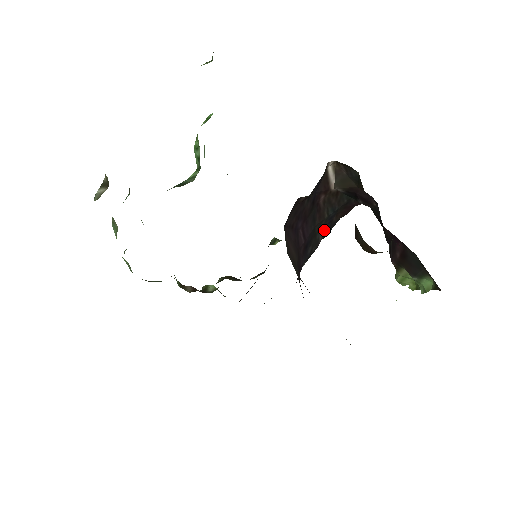
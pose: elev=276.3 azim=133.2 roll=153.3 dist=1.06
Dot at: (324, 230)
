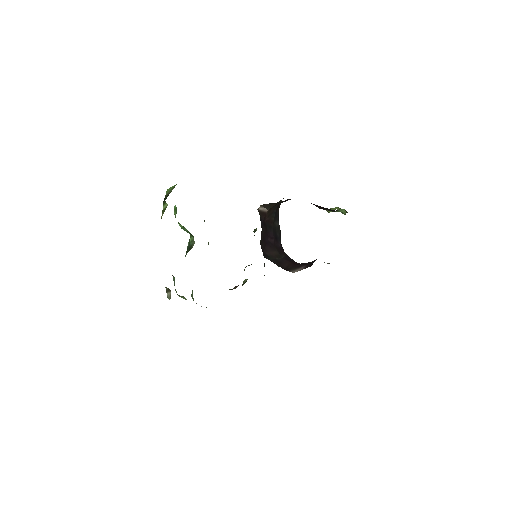
Dot at: (277, 220)
